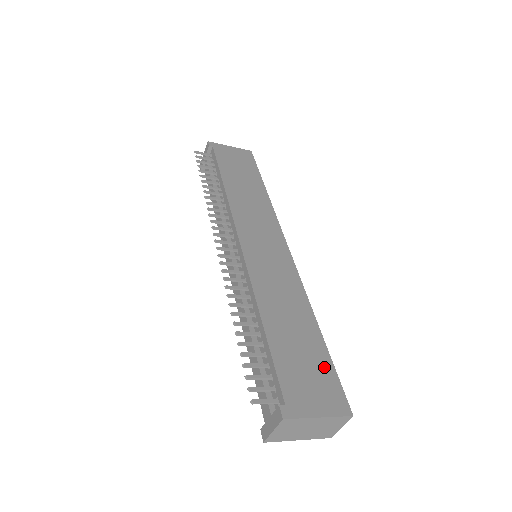
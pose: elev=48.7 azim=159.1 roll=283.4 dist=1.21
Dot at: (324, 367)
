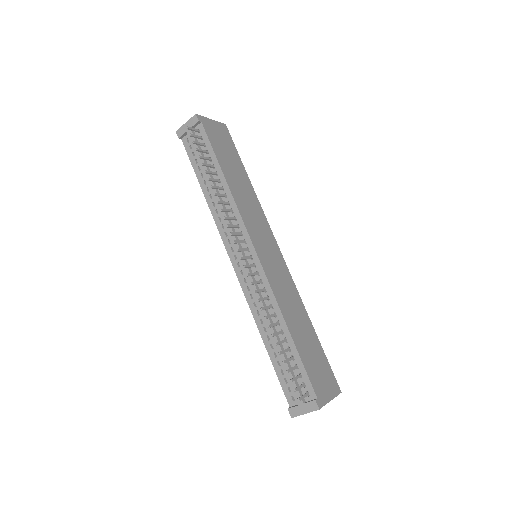
Dot at: (323, 360)
